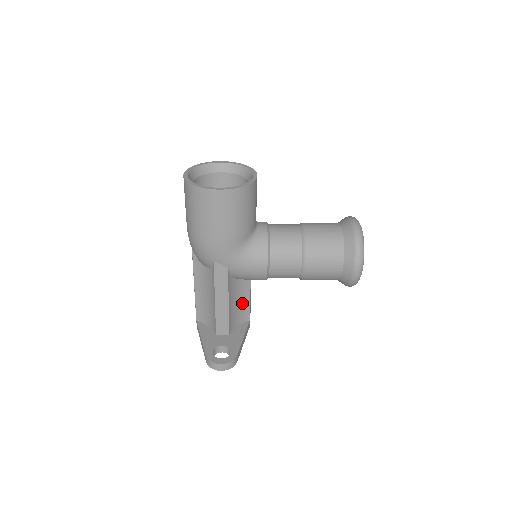
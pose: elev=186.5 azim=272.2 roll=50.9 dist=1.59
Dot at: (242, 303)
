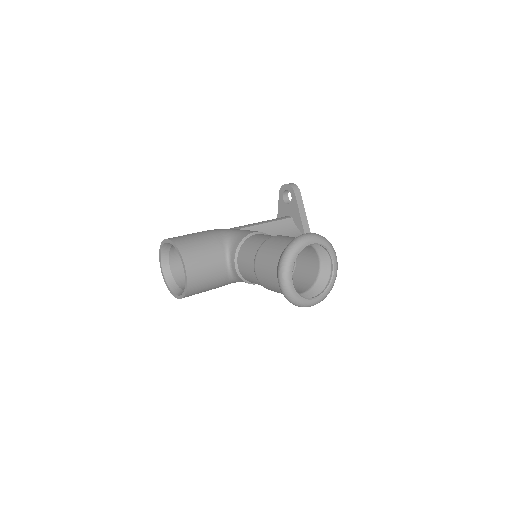
Dot at: occluded
